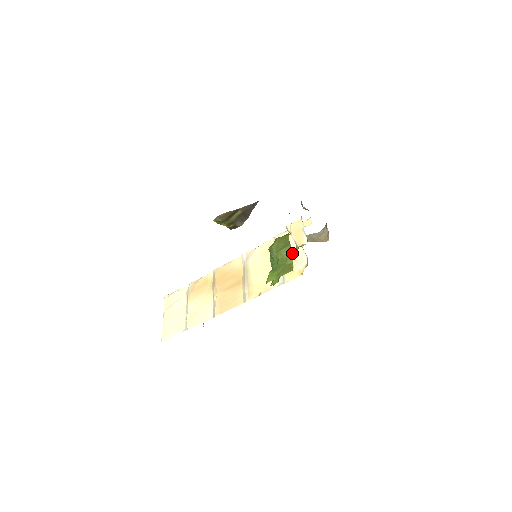
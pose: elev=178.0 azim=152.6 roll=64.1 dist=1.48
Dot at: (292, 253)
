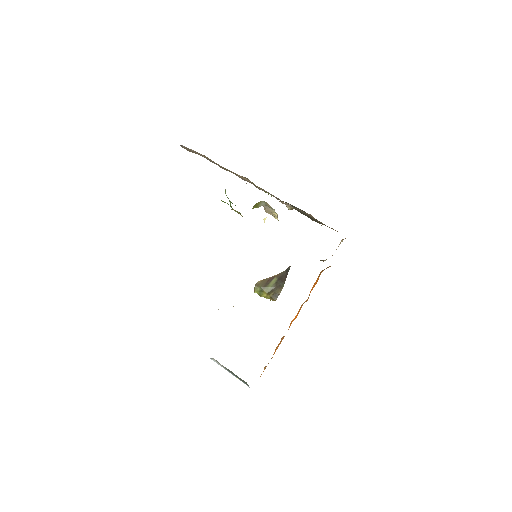
Dot at: occluded
